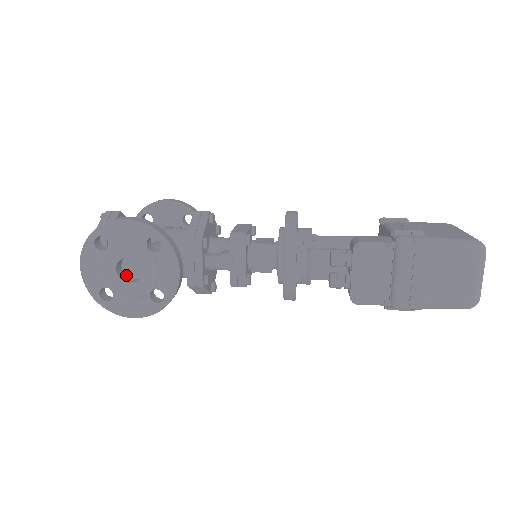
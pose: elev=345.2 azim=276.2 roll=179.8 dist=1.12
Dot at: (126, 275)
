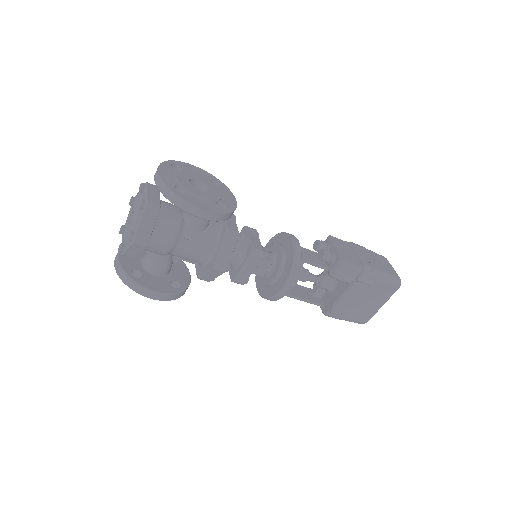
Dot at: occluded
